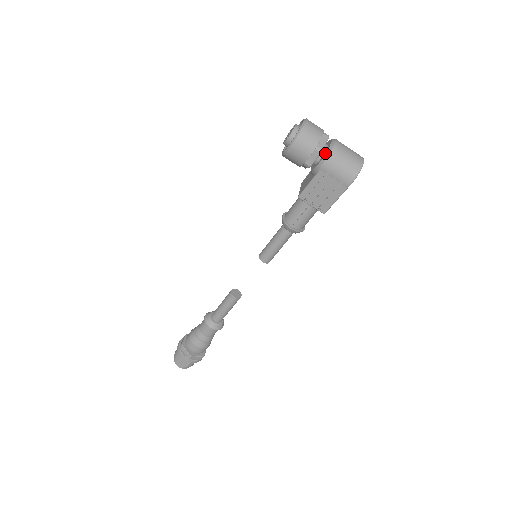
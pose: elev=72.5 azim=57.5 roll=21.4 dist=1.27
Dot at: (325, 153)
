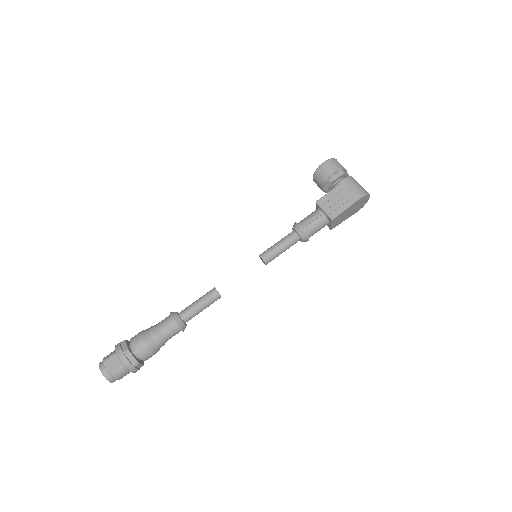
Dot at: (346, 177)
